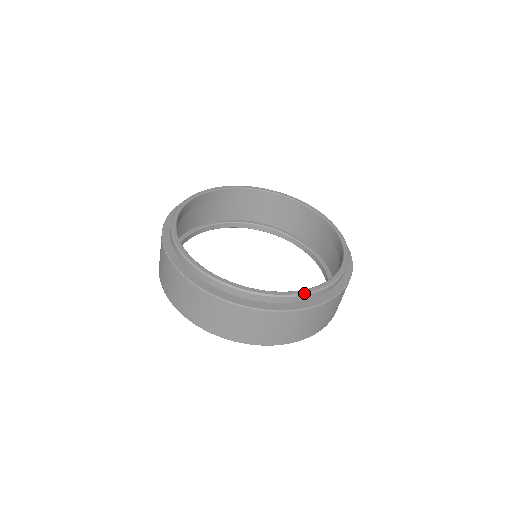
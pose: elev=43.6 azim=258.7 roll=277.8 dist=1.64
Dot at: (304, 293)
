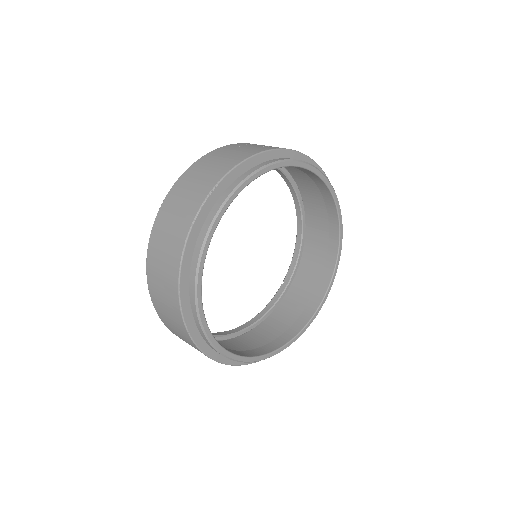
Dot at: occluded
